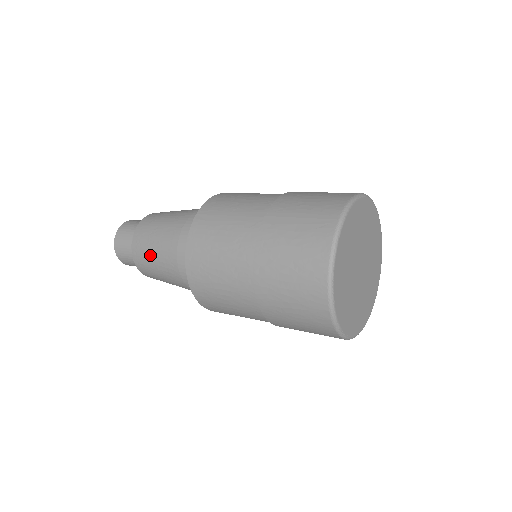
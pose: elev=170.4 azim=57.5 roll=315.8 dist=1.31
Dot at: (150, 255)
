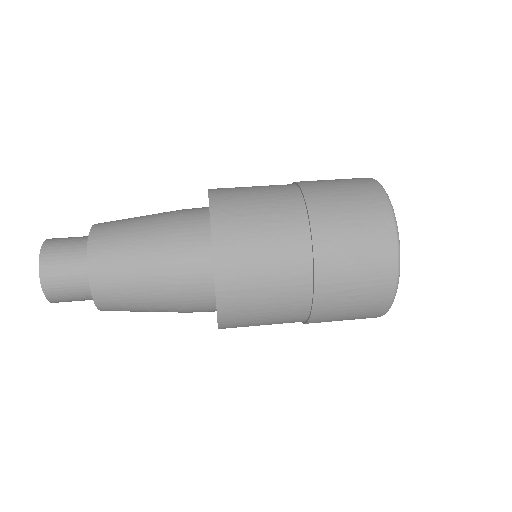
Dot at: (137, 311)
